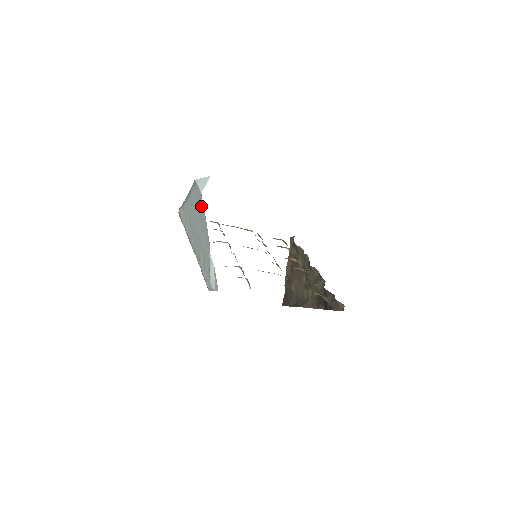
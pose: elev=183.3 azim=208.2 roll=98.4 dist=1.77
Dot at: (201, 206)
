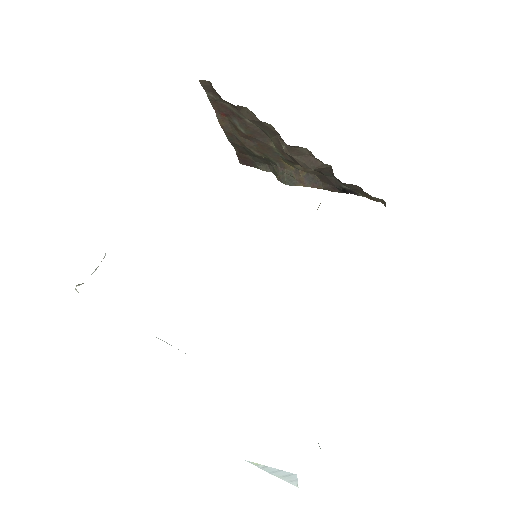
Dot at: occluded
